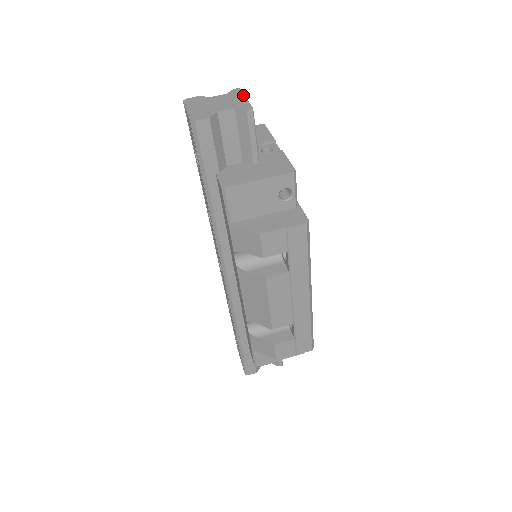
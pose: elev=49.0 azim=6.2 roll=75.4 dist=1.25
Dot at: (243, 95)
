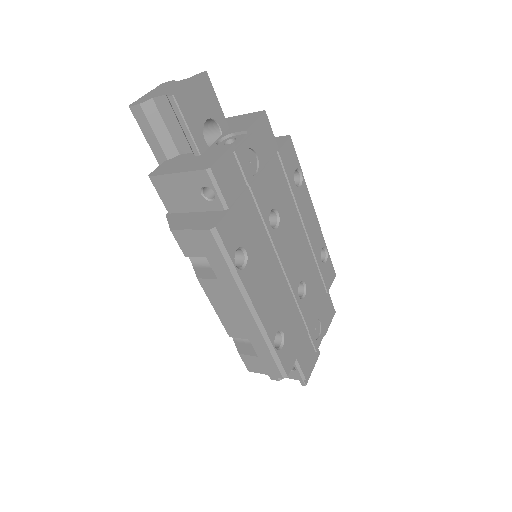
Dot at: (193, 79)
